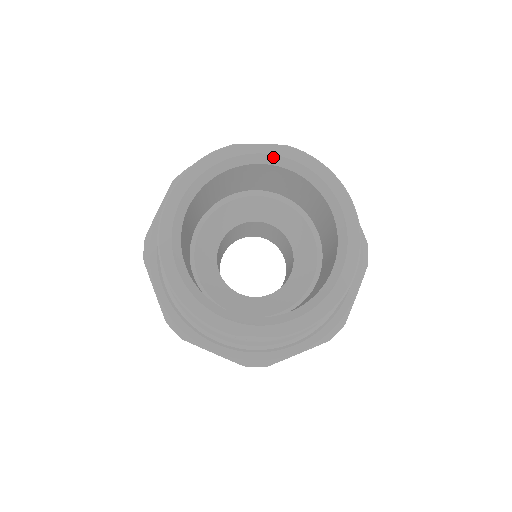
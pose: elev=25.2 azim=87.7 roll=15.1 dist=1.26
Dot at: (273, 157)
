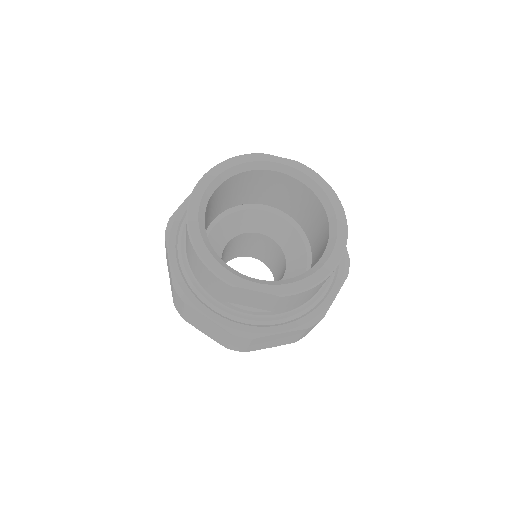
Dot at: (288, 168)
